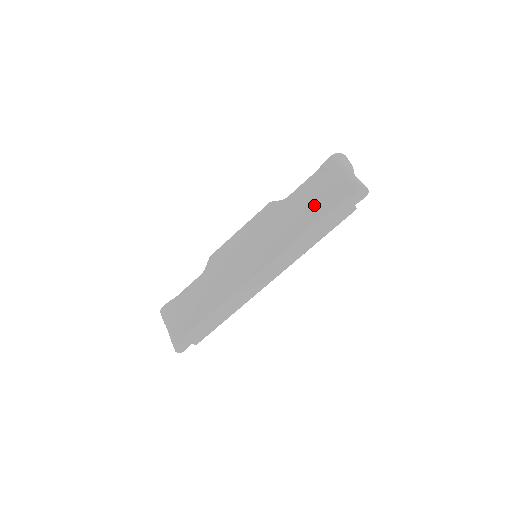
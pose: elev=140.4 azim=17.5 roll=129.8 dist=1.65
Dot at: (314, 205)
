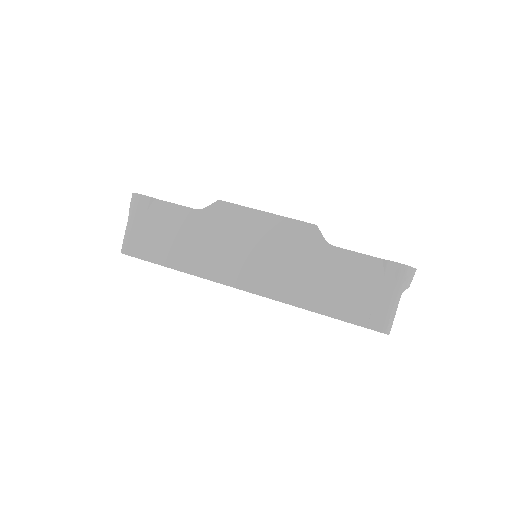
Dot at: (340, 294)
